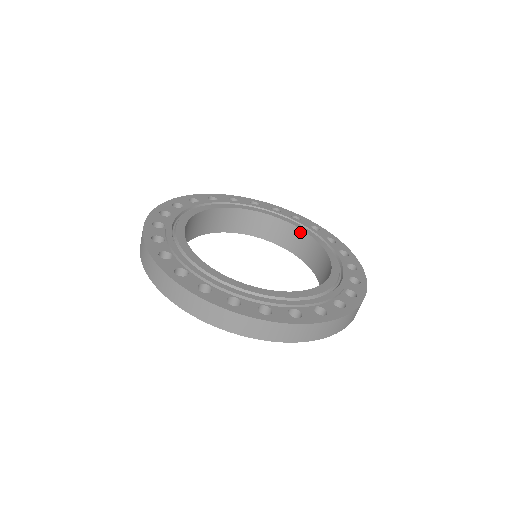
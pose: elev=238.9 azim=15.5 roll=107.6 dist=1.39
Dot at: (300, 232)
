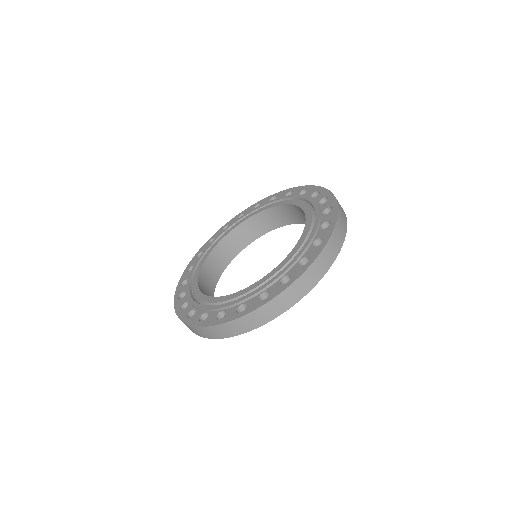
Dot at: (298, 208)
